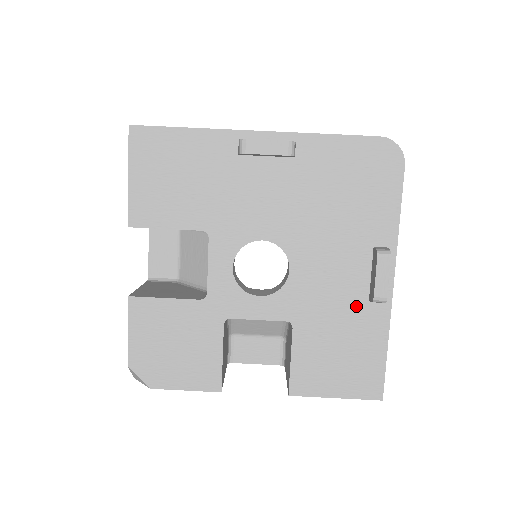
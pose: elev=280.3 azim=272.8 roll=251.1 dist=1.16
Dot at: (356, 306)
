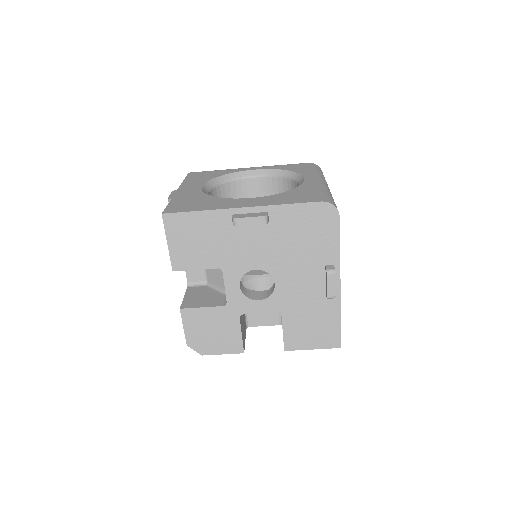
Dot at: (319, 299)
